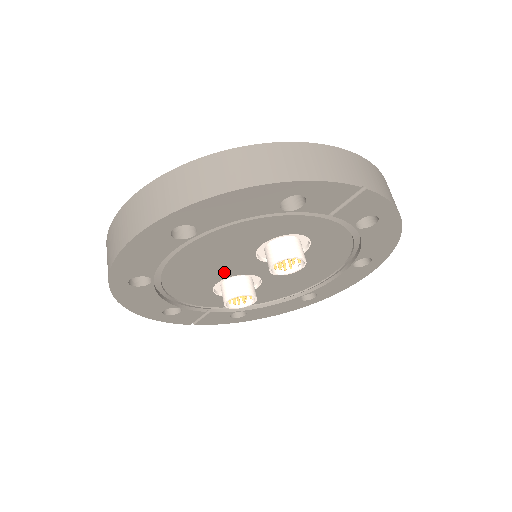
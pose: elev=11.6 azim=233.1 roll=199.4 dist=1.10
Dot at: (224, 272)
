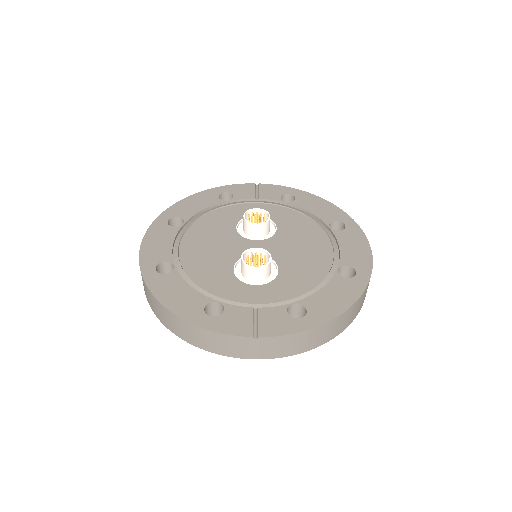
Dot at: (230, 255)
